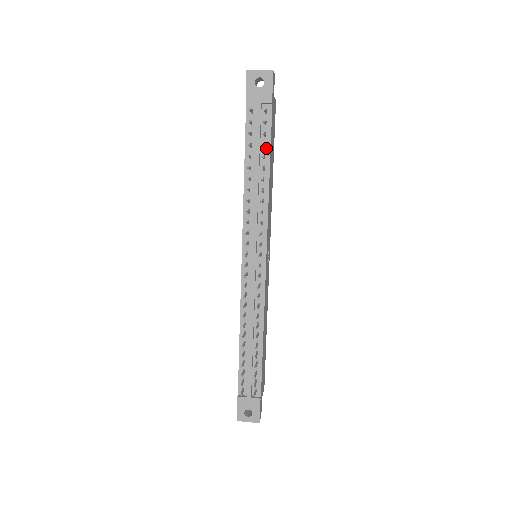
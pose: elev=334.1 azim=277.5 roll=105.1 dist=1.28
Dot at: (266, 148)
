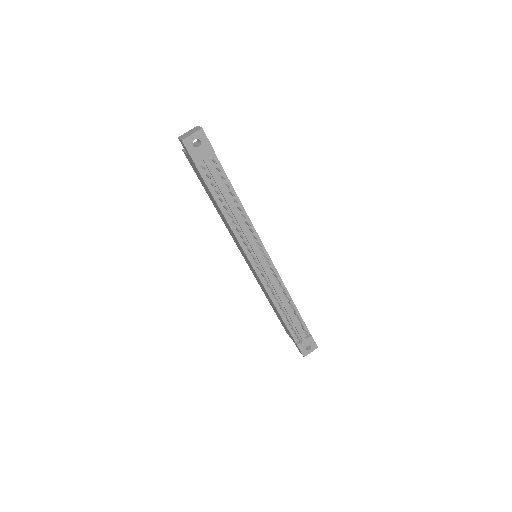
Dot at: occluded
